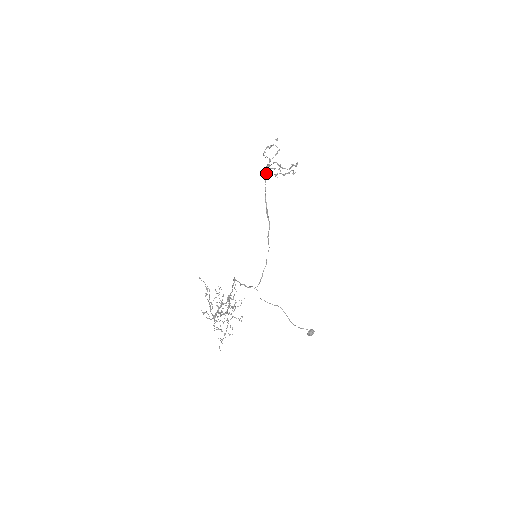
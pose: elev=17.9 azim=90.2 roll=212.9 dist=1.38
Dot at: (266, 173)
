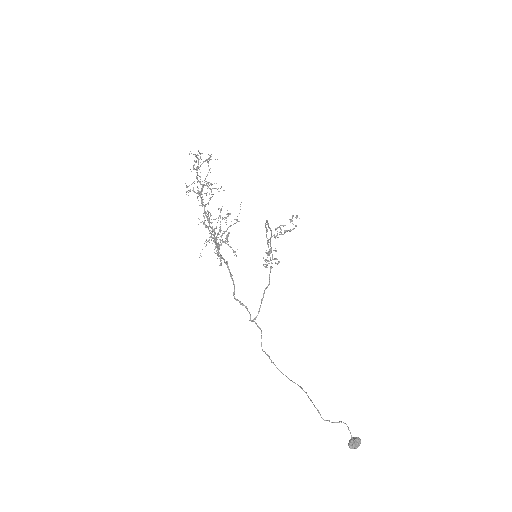
Dot at: (266, 229)
